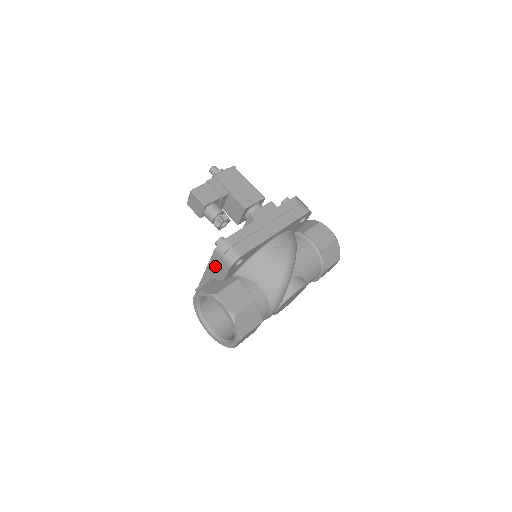
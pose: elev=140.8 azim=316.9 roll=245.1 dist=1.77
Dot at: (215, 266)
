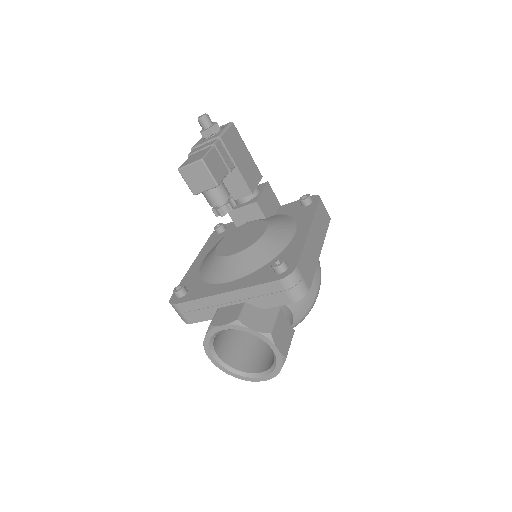
Dot at: (263, 293)
